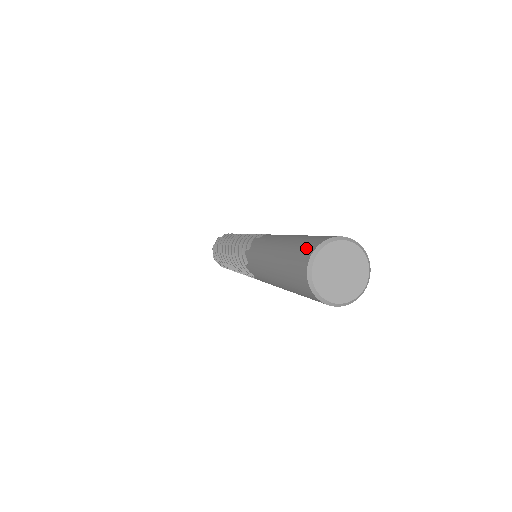
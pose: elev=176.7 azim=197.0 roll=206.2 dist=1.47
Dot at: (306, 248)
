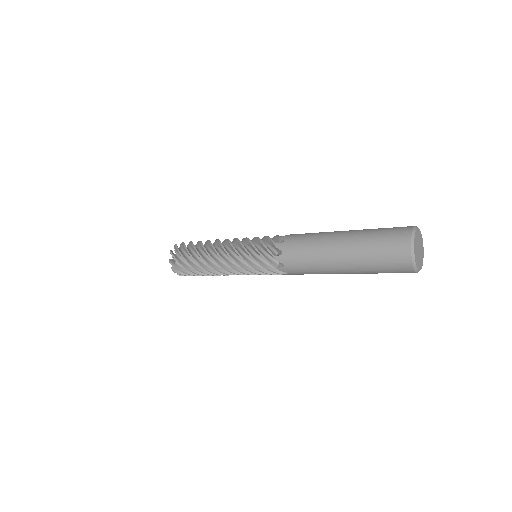
Dot at: (398, 231)
